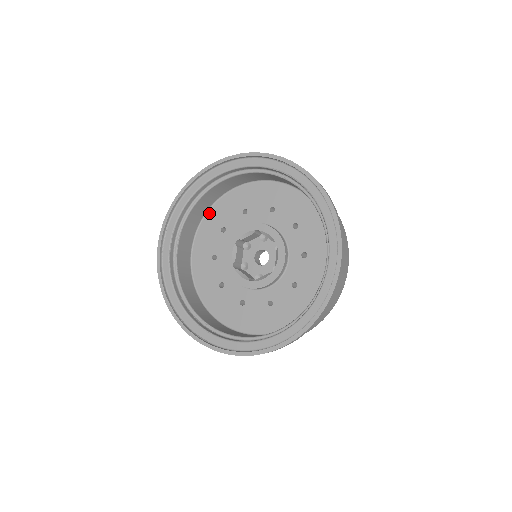
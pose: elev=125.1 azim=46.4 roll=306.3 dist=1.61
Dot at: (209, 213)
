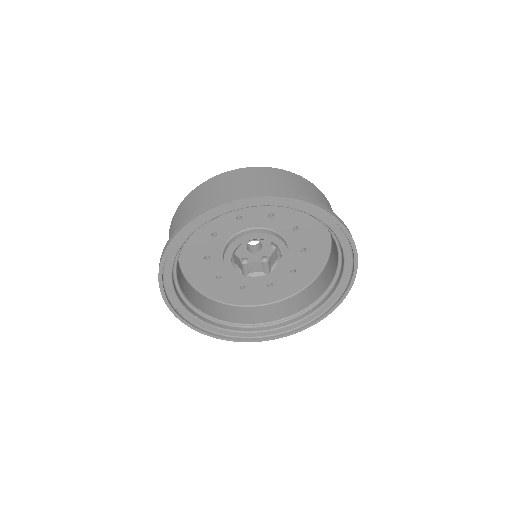
Dot at: (181, 256)
